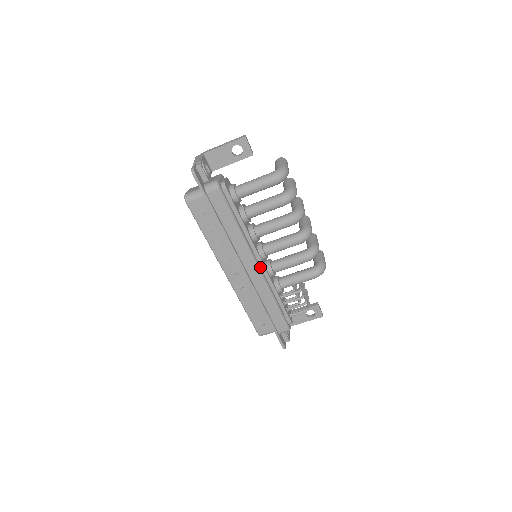
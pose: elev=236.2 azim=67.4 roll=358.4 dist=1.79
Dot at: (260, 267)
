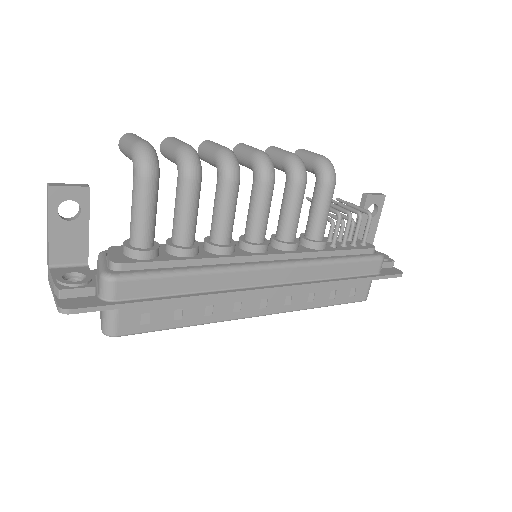
Dot at: (276, 262)
